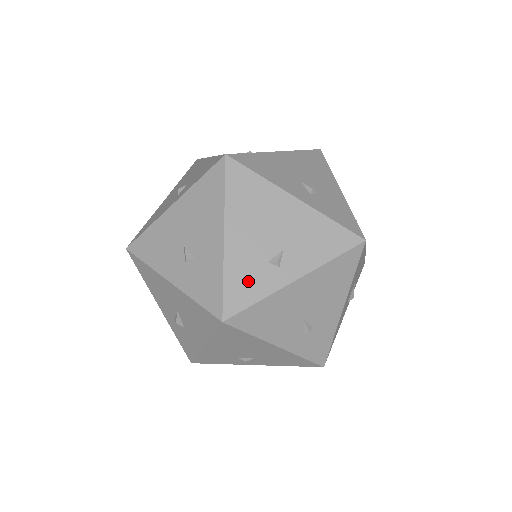
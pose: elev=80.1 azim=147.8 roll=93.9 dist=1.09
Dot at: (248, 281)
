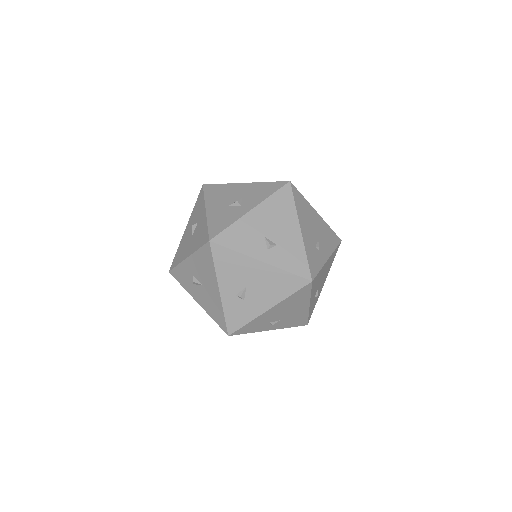
Dot at: (255, 326)
